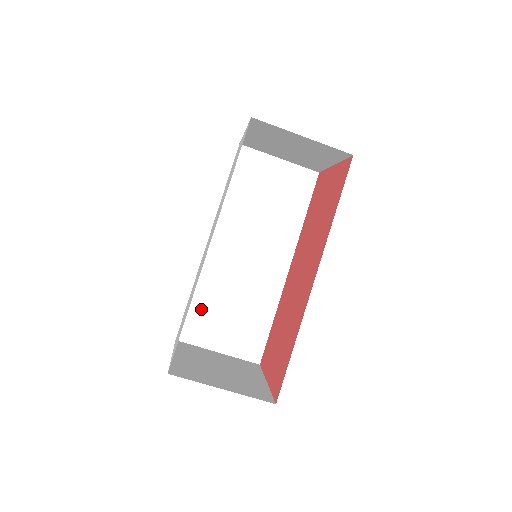
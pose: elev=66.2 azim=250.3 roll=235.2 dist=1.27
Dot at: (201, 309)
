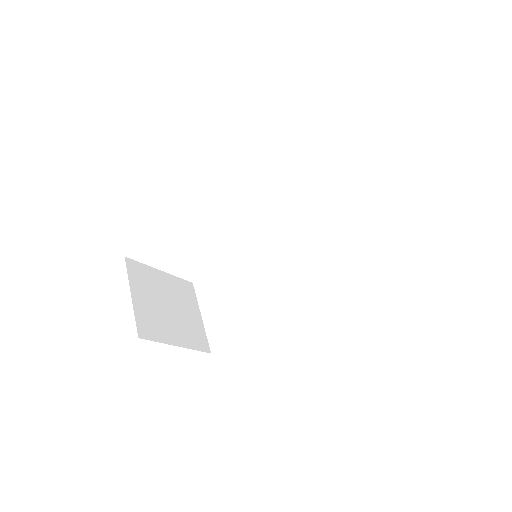
Dot at: (222, 279)
